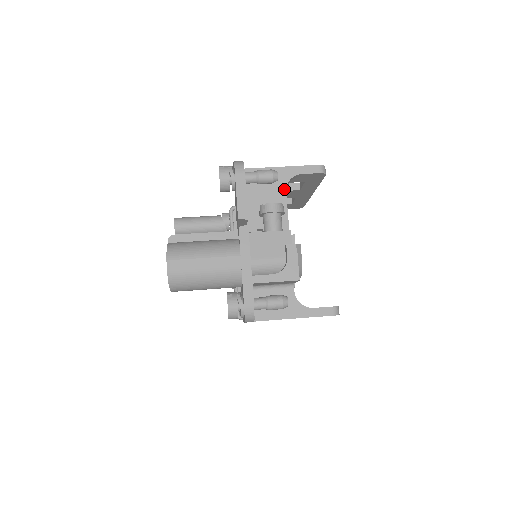
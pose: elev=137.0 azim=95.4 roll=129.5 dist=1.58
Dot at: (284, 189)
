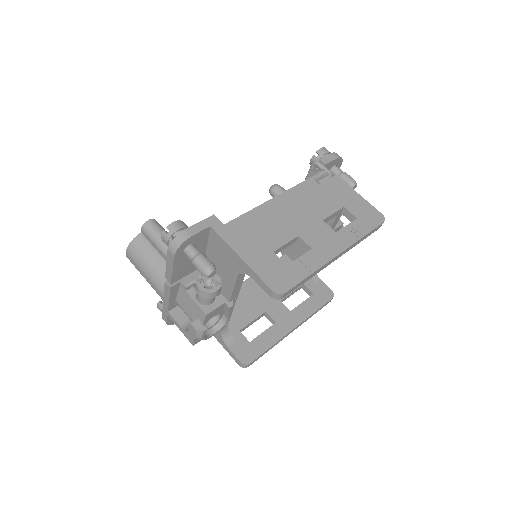
Dot at: (236, 274)
